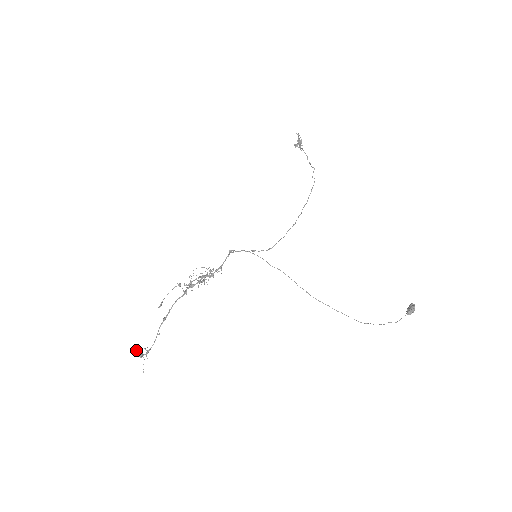
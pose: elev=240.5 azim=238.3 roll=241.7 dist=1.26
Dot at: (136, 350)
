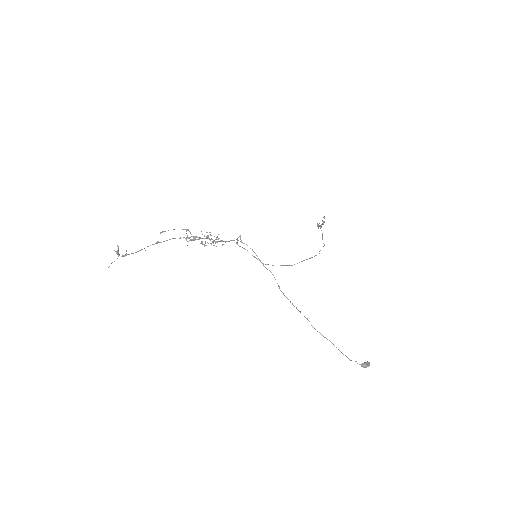
Dot at: occluded
